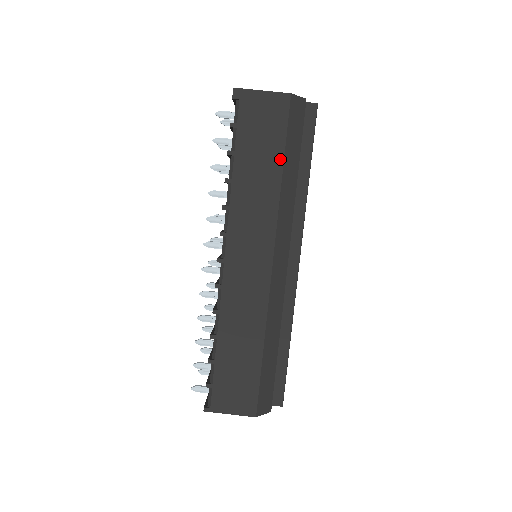
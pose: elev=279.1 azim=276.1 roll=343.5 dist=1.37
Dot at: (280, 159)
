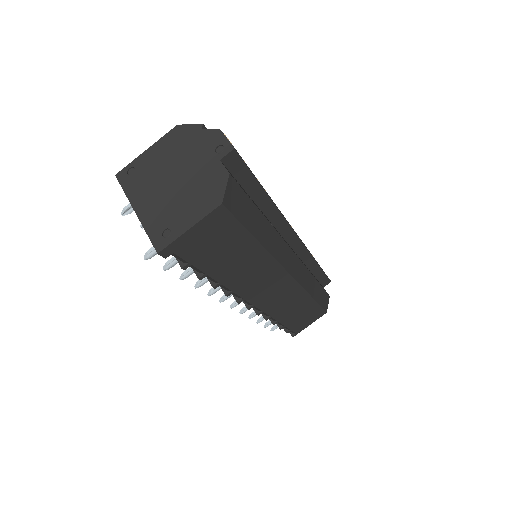
Dot at: (251, 241)
